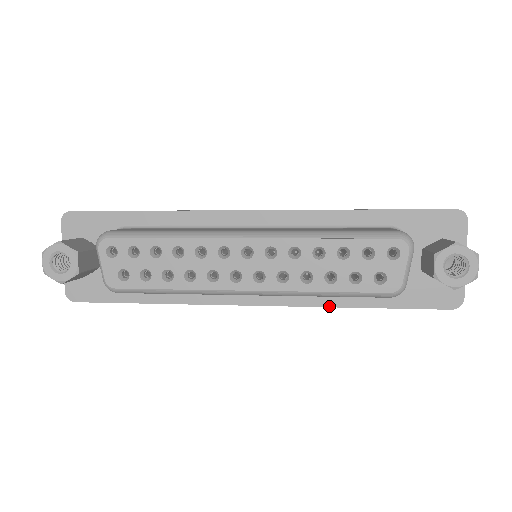
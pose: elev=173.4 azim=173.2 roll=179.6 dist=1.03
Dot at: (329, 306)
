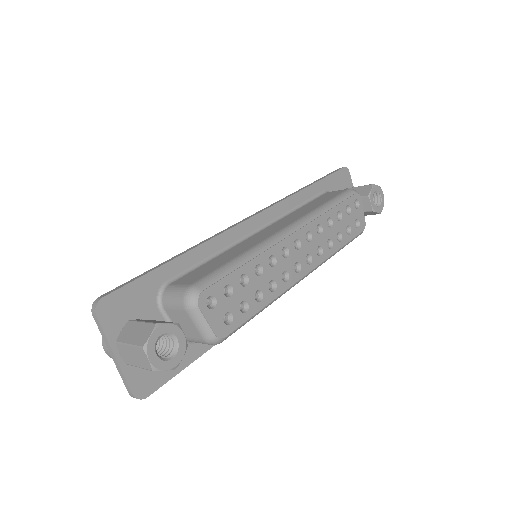
Dot at: occluded
